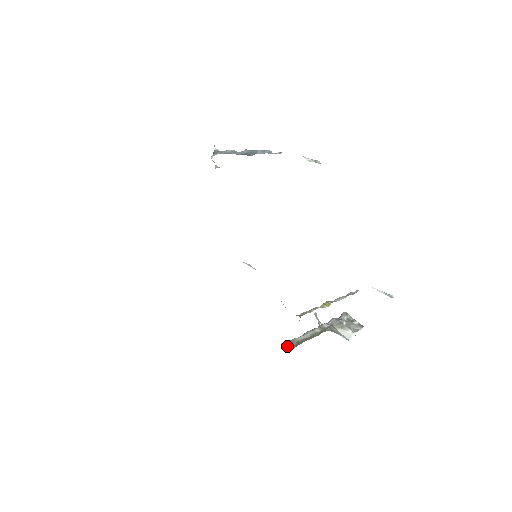
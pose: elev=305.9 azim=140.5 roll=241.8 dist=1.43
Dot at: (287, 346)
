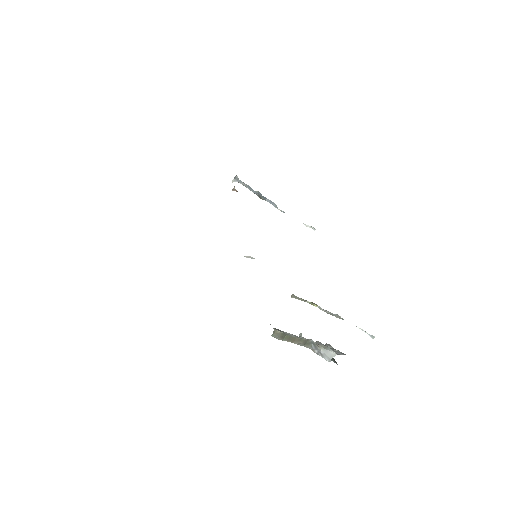
Dot at: (274, 328)
